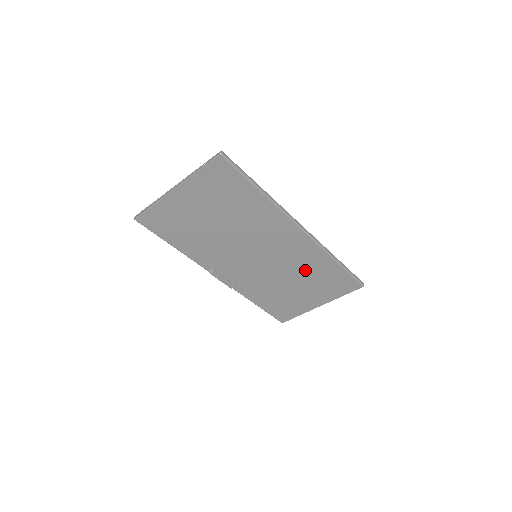
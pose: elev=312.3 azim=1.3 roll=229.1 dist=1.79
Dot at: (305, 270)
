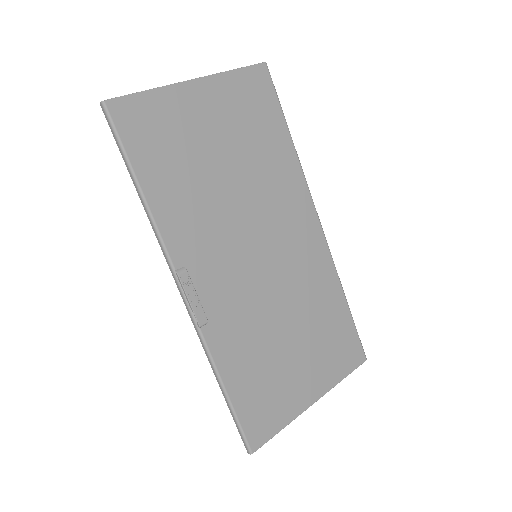
Dot at: (309, 306)
